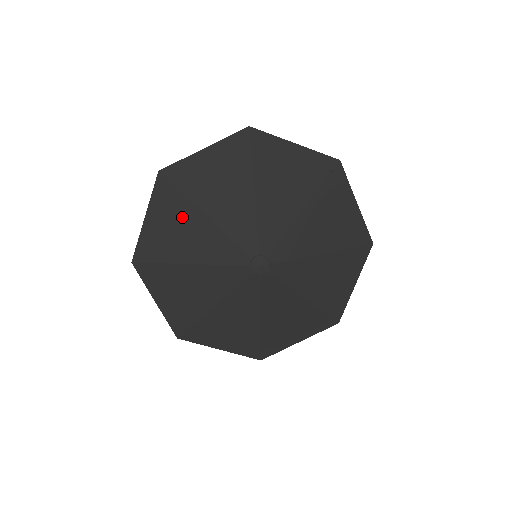
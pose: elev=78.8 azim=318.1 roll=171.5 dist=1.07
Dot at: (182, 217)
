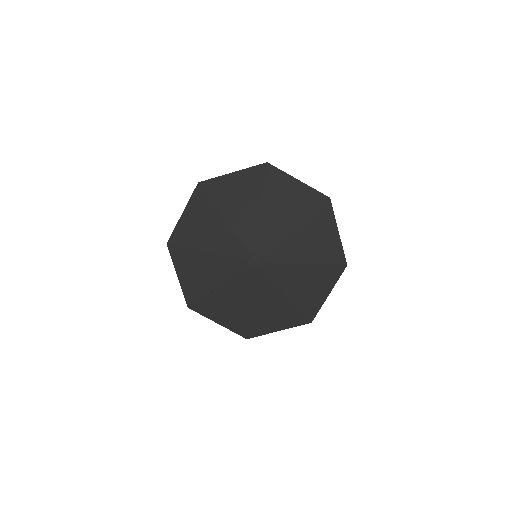
Dot at: (250, 195)
